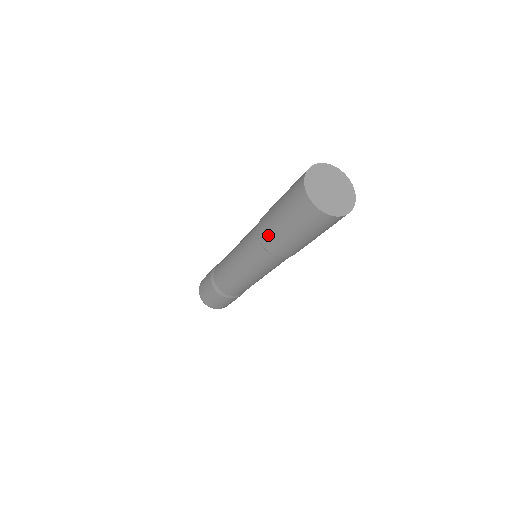
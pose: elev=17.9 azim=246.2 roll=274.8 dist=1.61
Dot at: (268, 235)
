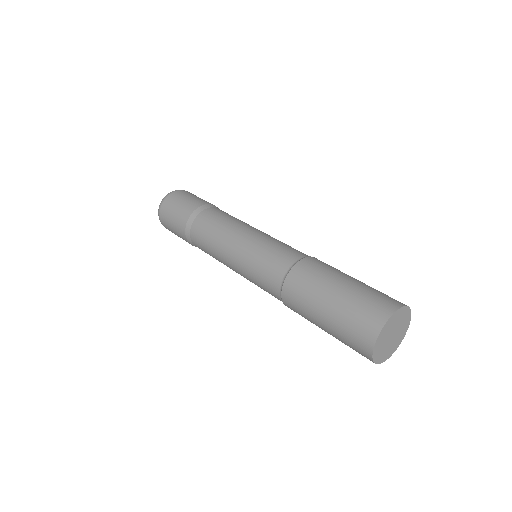
Dot at: (298, 313)
